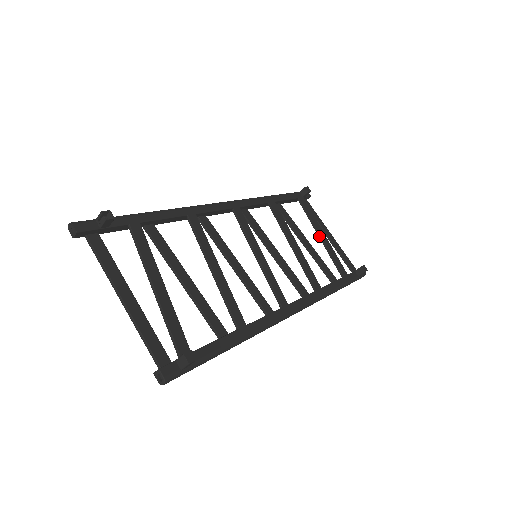
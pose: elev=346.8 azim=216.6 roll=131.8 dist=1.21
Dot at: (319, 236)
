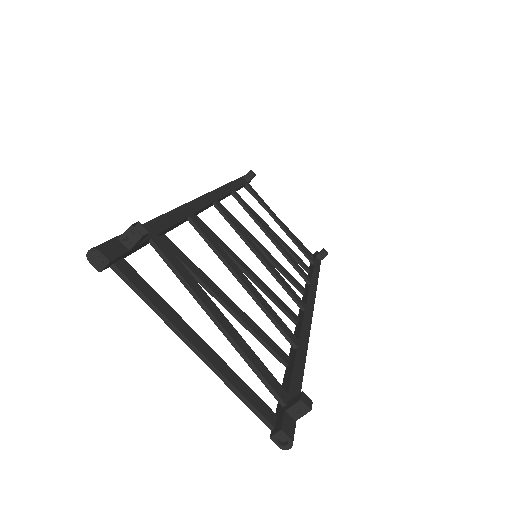
Dot at: (278, 224)
